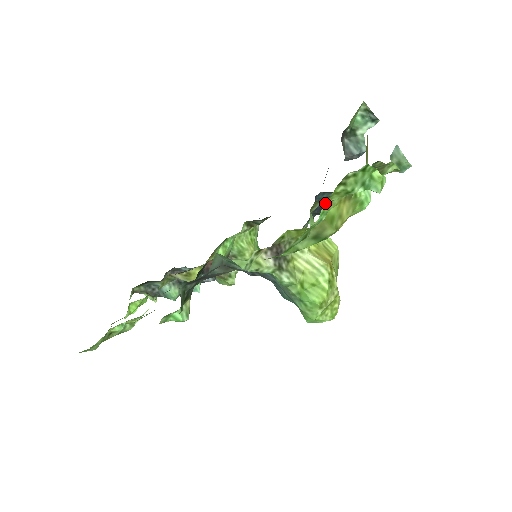
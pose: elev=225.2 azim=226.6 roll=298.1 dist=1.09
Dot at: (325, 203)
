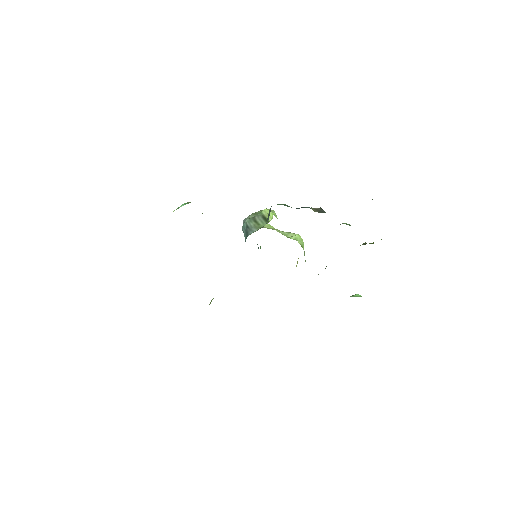
Dot at: occluded
